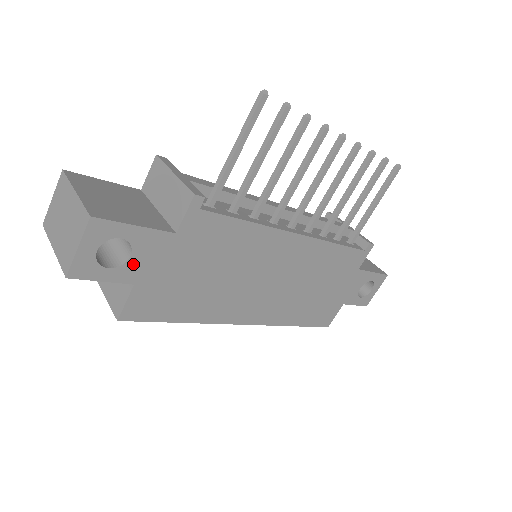
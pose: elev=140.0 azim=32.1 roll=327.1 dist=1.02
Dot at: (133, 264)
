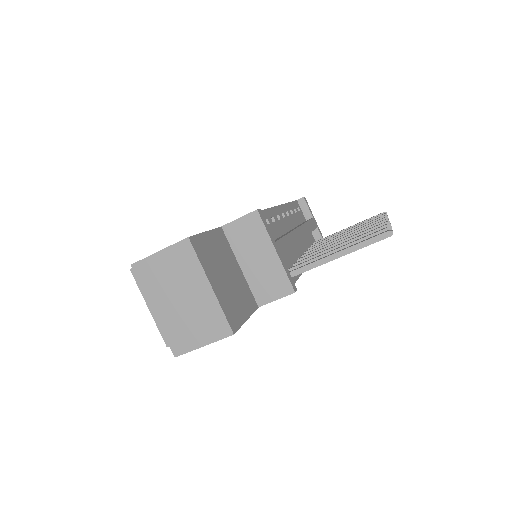
Dot at: occluded
